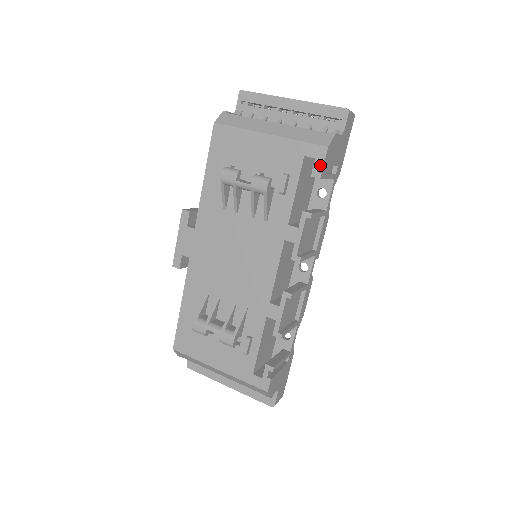
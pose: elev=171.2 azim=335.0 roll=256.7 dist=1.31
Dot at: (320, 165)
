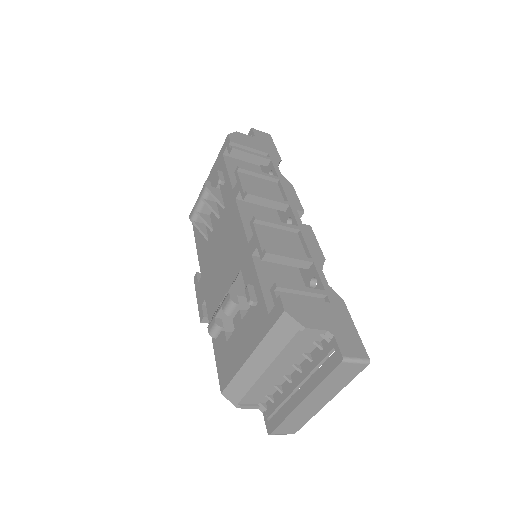
Dot at: occluded
